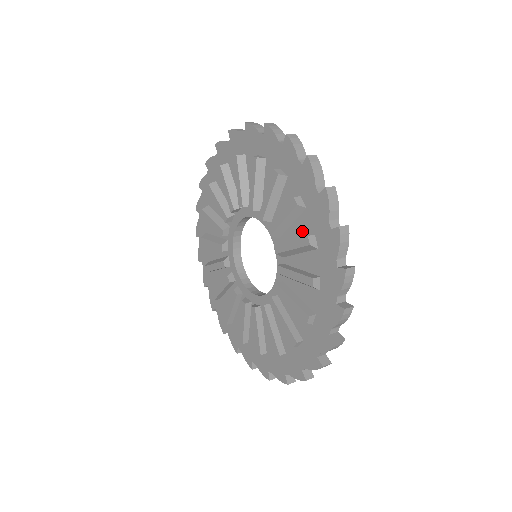
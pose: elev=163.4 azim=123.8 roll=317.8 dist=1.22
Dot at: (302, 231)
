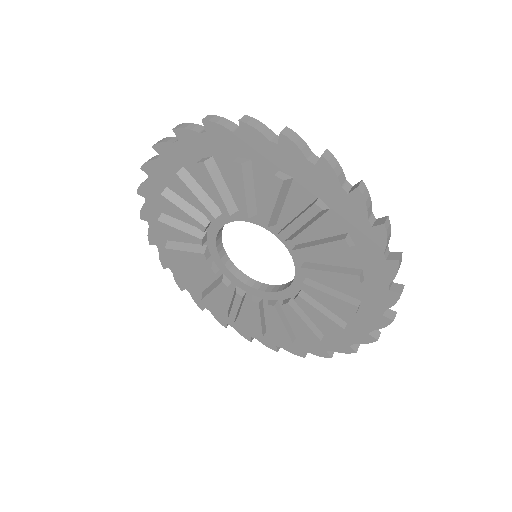
Dot at: (328, 231)
